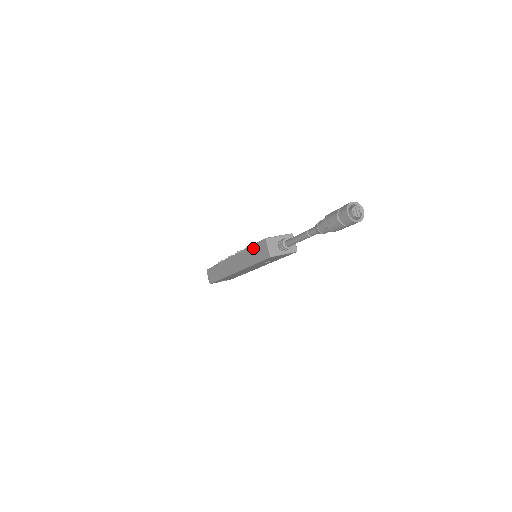
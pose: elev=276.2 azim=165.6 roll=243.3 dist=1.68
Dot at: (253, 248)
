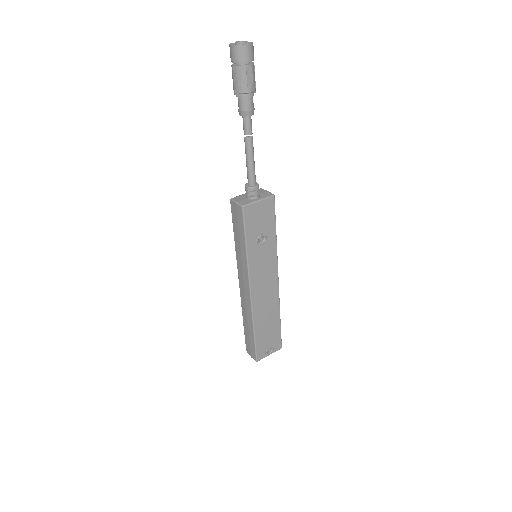
Dot at: (234, 232)
